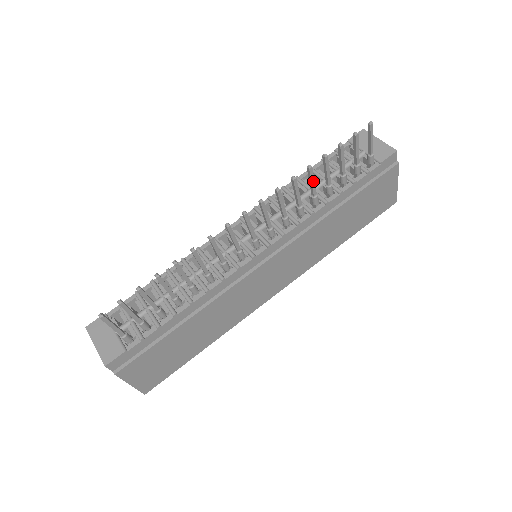
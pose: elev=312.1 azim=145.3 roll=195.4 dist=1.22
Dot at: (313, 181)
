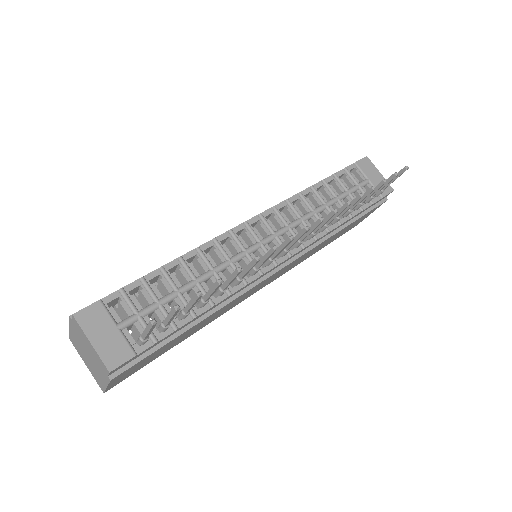
Dot at: occluded
